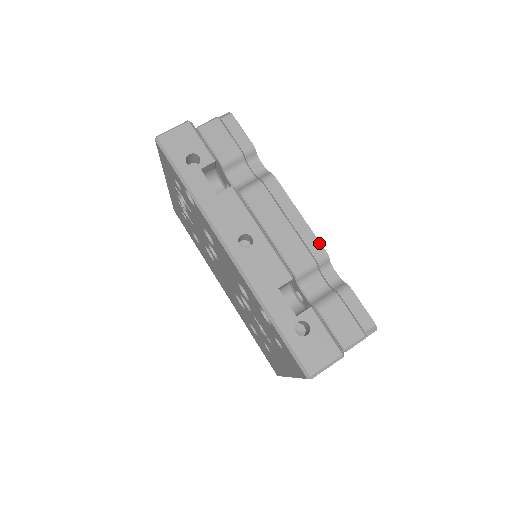
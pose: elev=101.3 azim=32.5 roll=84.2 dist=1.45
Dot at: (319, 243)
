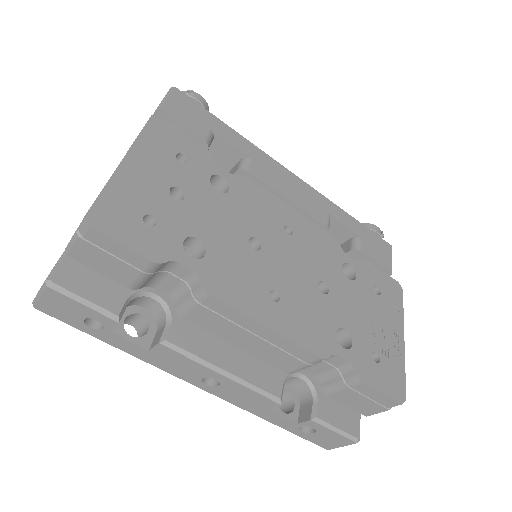
Dot at: (306, 351)
